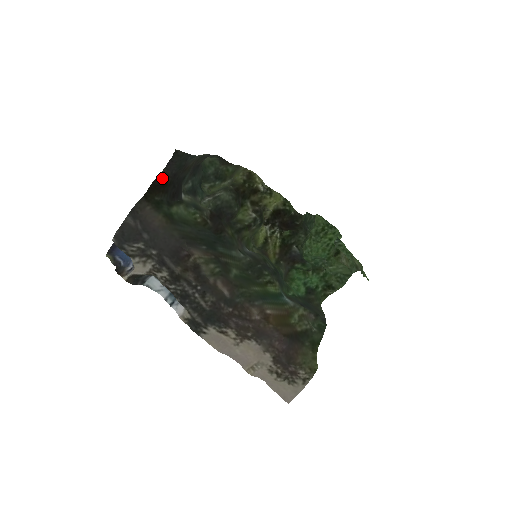
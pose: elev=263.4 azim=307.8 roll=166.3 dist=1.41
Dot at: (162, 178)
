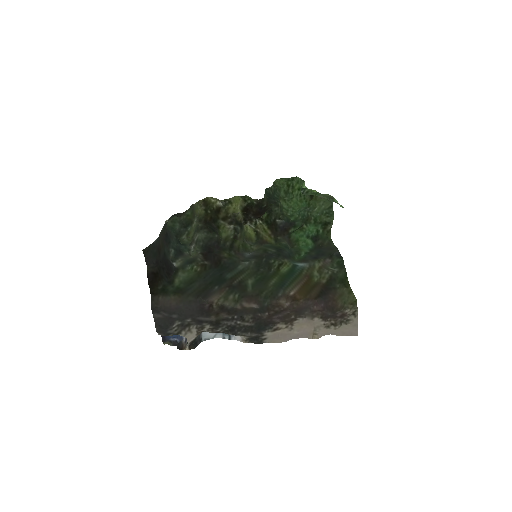
Dot at: (151, 273)
